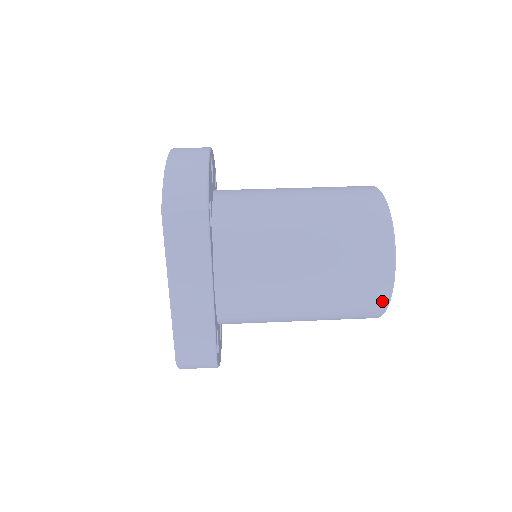
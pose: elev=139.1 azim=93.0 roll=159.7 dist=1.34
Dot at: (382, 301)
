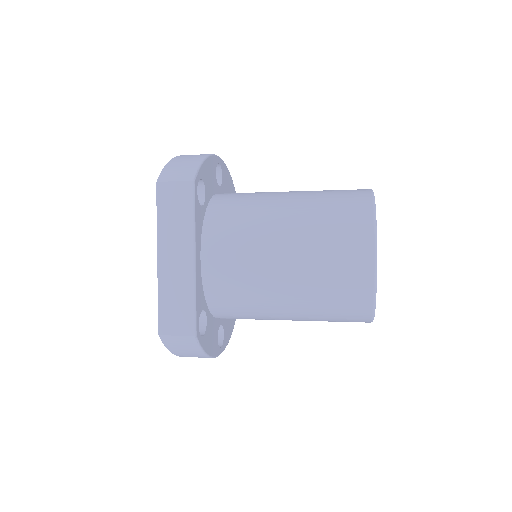
Dot at: (367, 286)
